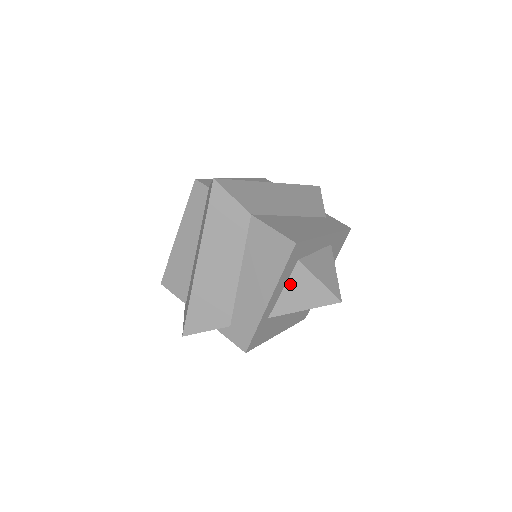
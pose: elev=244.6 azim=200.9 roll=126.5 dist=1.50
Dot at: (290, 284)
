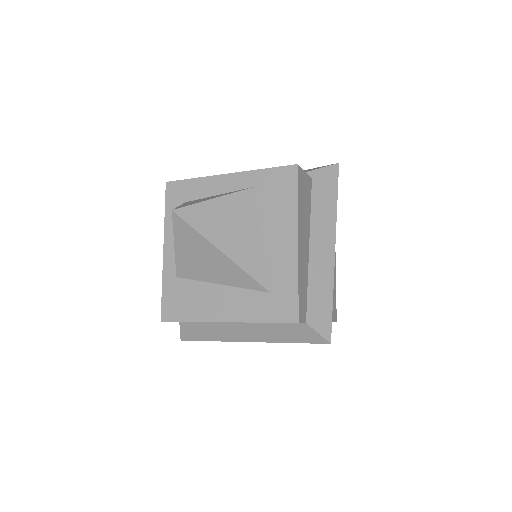
Dot at: occluded
